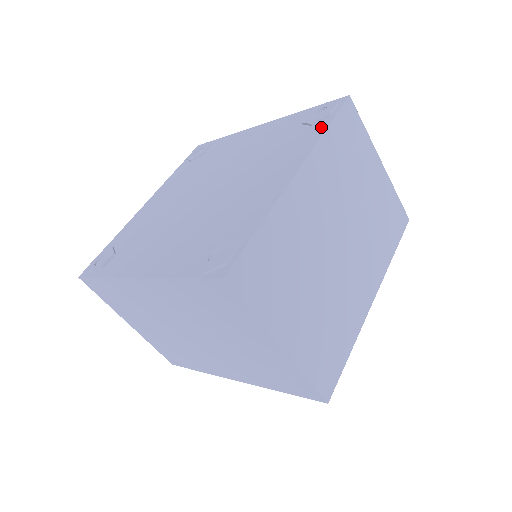
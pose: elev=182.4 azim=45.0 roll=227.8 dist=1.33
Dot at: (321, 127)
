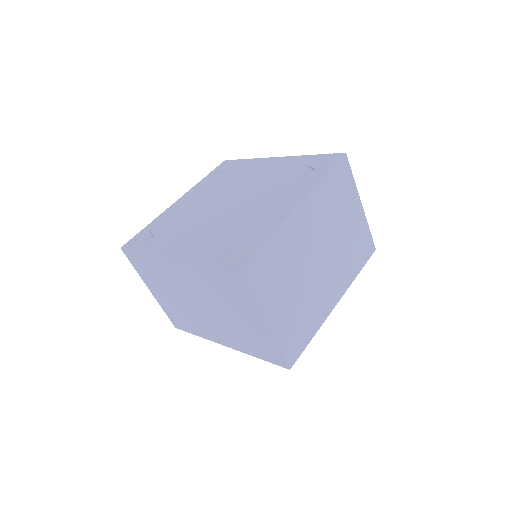
Dot at: (321, 173)
